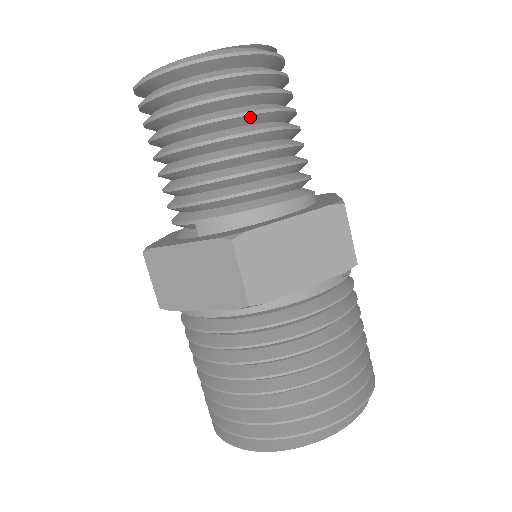
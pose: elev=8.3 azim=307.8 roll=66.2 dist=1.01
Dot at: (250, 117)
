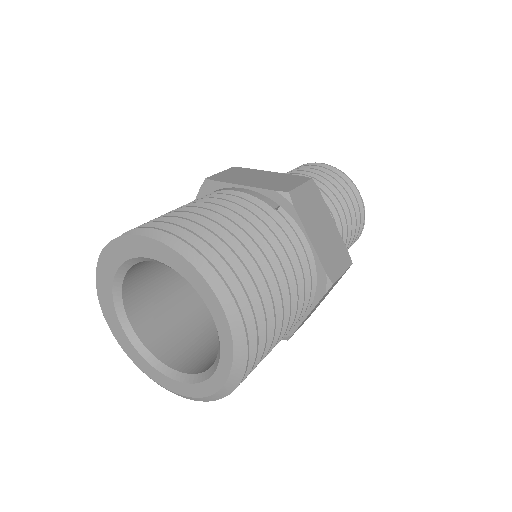
Dot at: occluded
